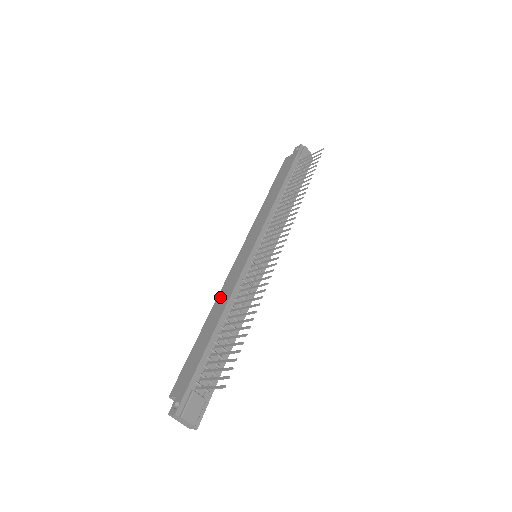
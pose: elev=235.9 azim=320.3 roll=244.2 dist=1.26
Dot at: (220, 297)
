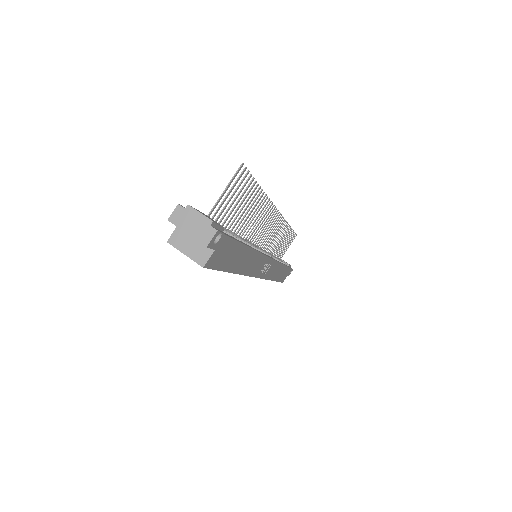
Dot at: occluded
